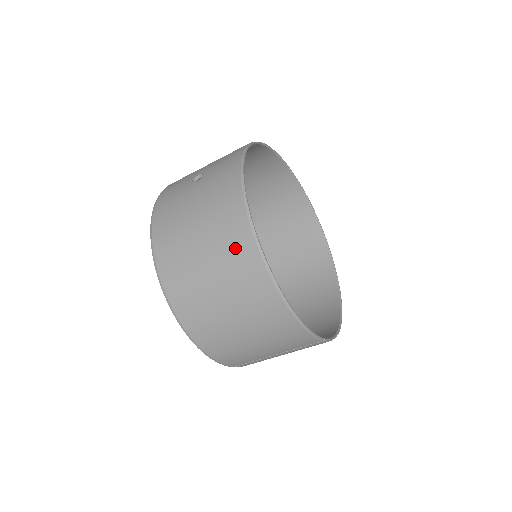
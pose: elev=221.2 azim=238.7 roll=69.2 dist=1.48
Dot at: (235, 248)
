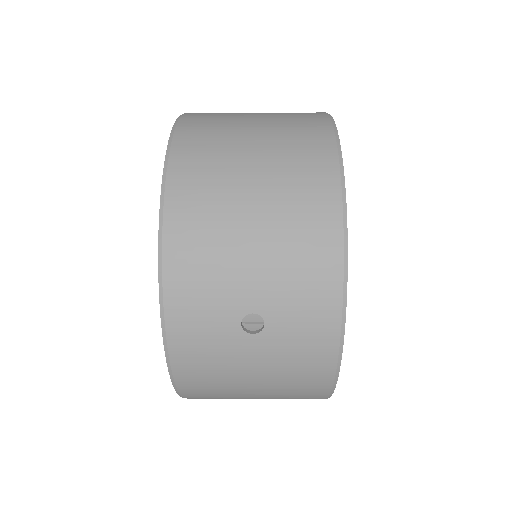
Dot at: occluded
